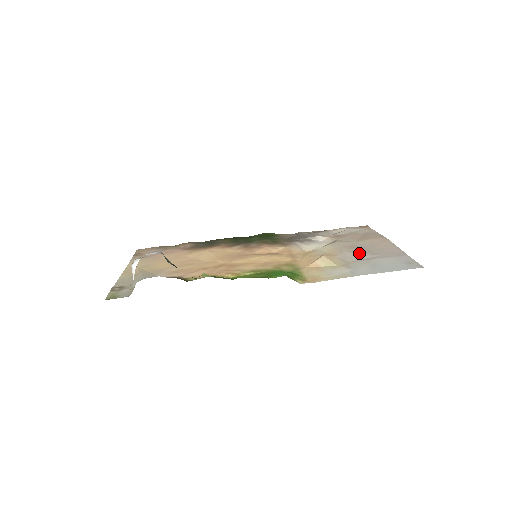
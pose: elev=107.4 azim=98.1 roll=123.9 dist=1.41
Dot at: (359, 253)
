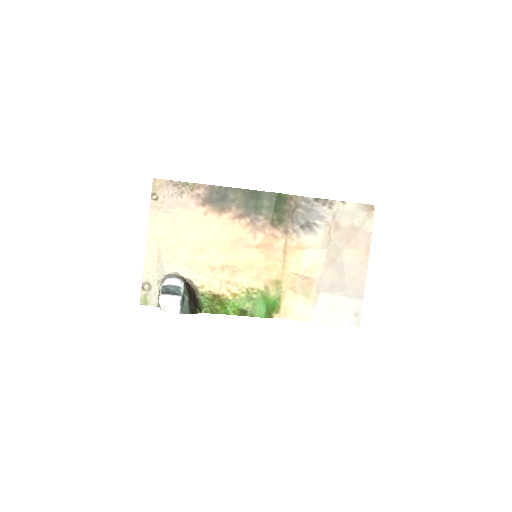
Dot at: (333, 281)
